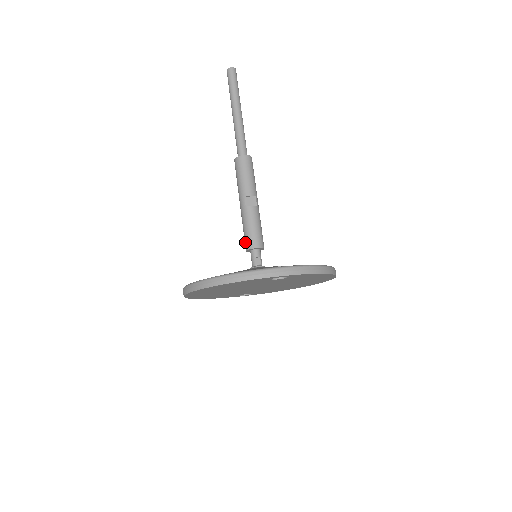
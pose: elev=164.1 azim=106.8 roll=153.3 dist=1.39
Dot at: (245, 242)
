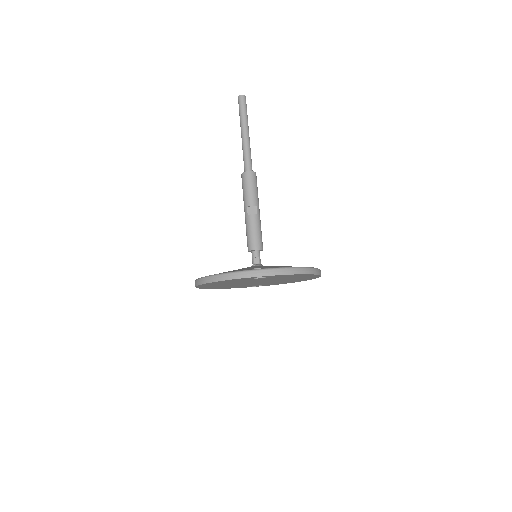
Dot at: (247, 244)
